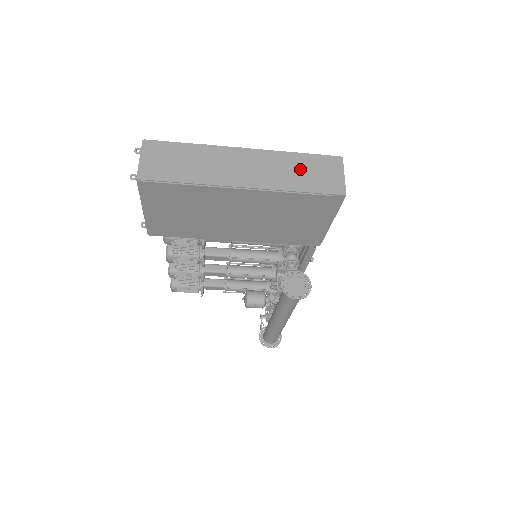
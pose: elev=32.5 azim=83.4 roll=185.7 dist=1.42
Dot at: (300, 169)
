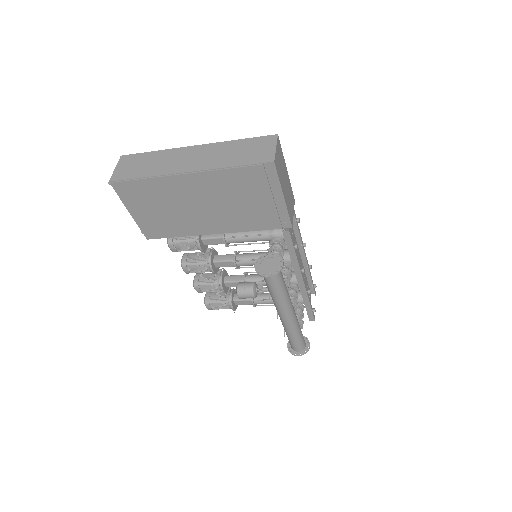
Dot at: (237, 150)
